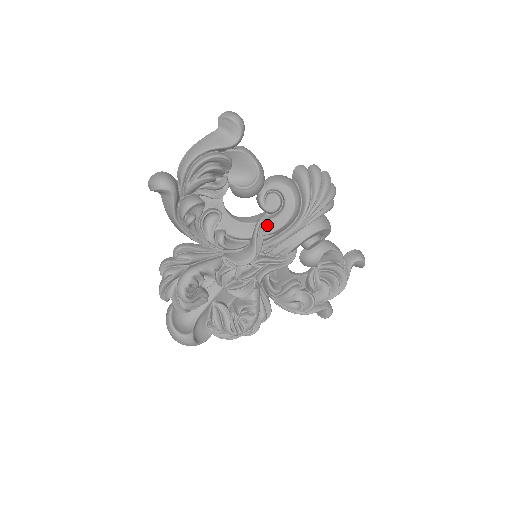
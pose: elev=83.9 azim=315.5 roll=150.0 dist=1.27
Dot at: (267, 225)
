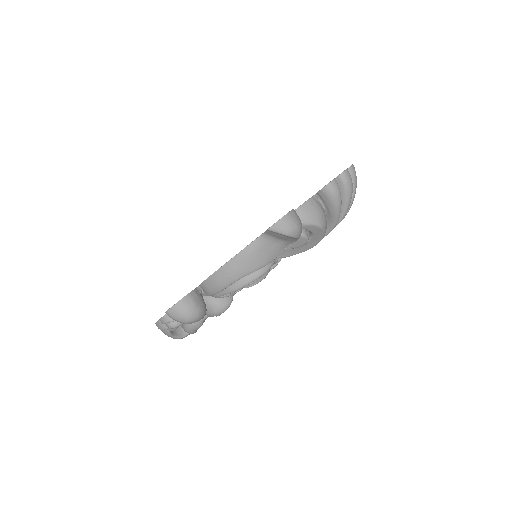
Dot at: (283, 251)
